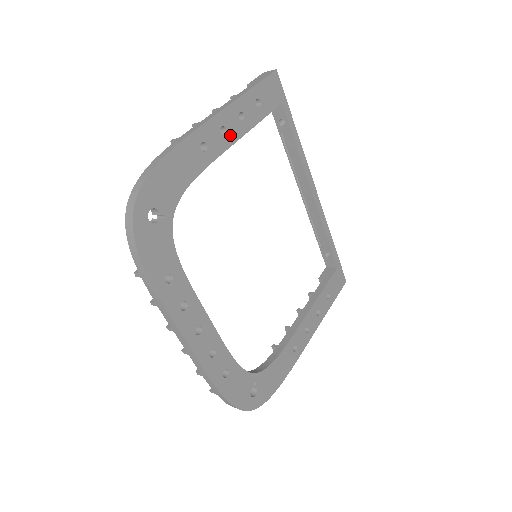
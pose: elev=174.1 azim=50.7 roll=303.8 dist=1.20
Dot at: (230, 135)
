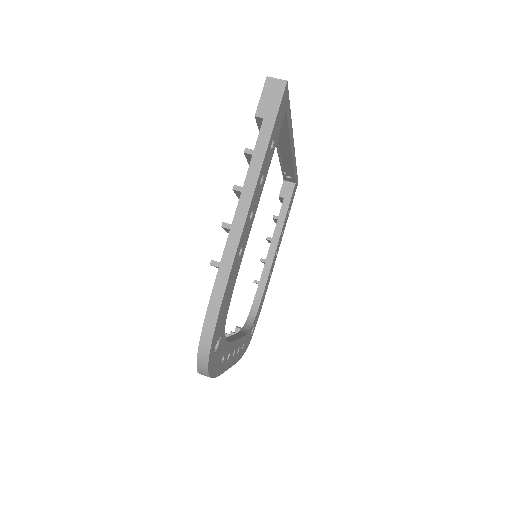
Dot at: (254, 210)
